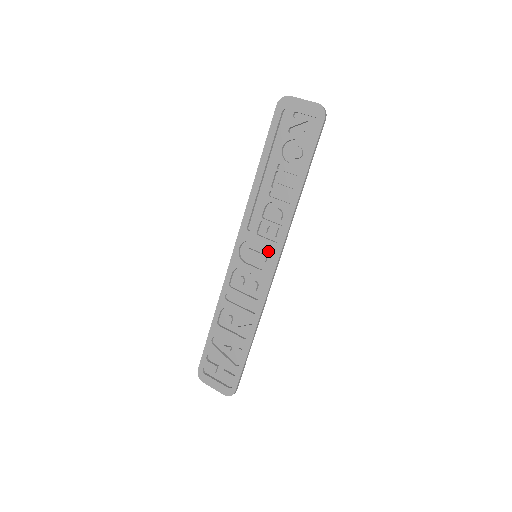
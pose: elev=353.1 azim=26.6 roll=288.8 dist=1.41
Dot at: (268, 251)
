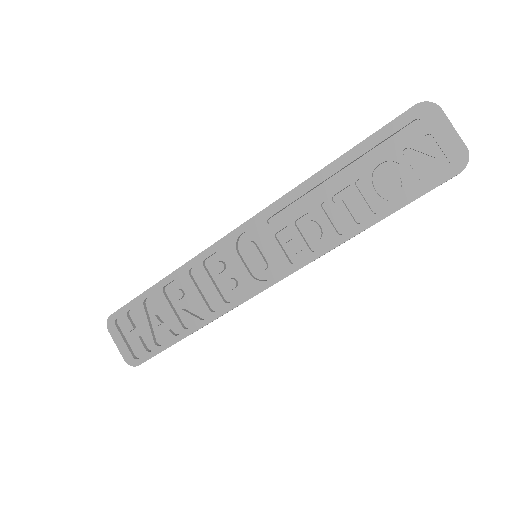
Dot at: (274, 262)
